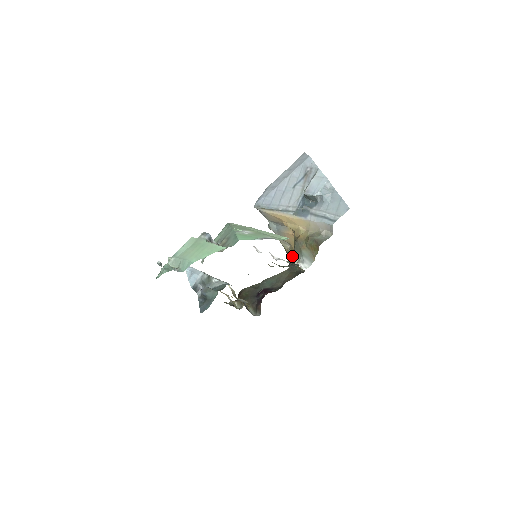
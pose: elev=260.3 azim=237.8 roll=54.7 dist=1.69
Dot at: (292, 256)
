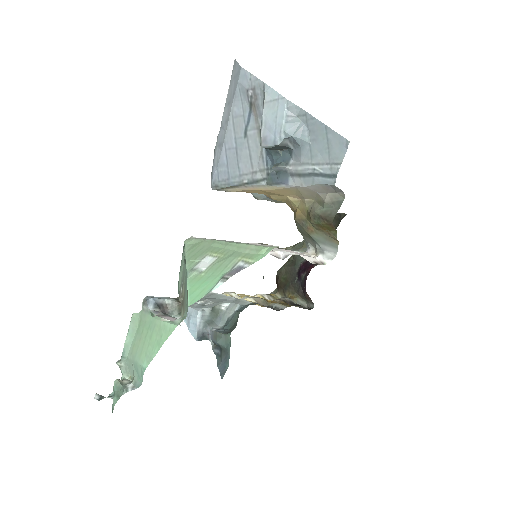
Dot at: occluded
